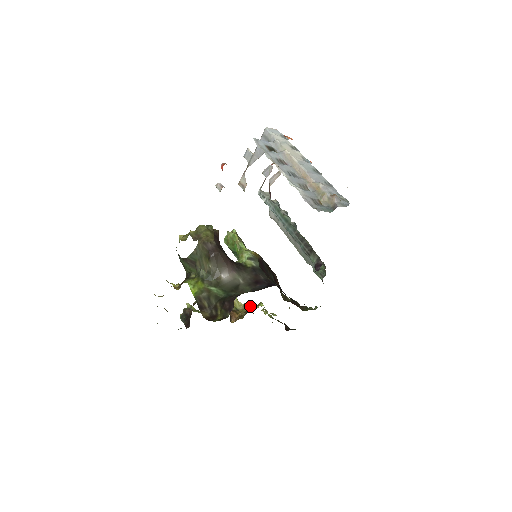
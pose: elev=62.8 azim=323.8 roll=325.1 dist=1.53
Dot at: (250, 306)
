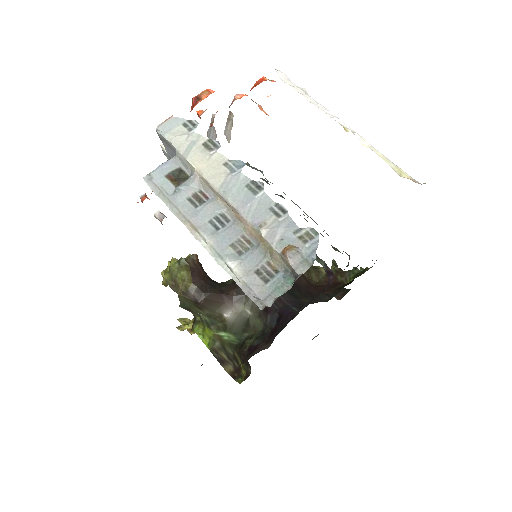
Dot at: occluded
